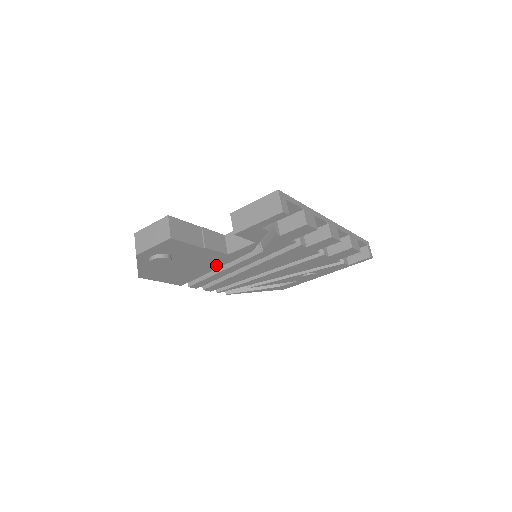
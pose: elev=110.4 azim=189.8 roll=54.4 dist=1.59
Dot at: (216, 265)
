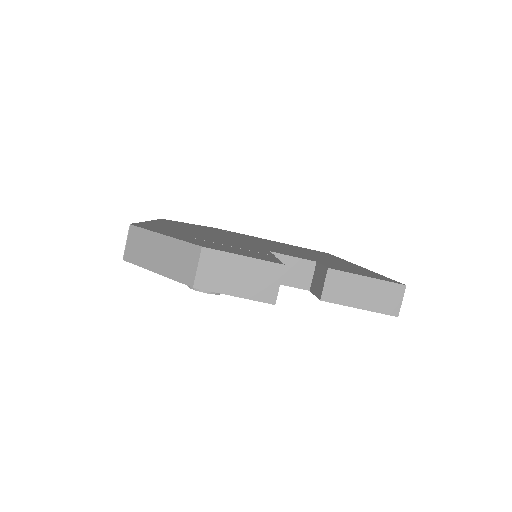
Dot at: occluded
